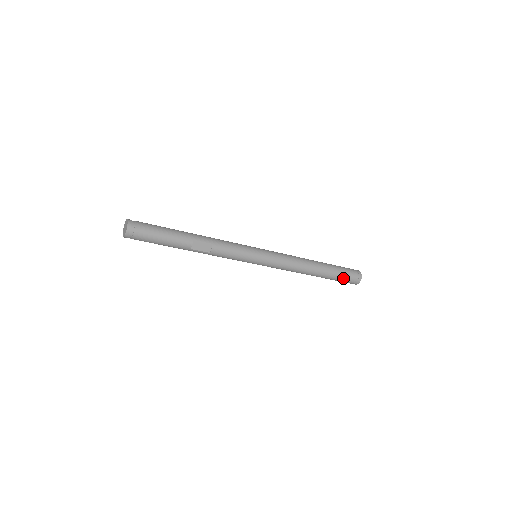
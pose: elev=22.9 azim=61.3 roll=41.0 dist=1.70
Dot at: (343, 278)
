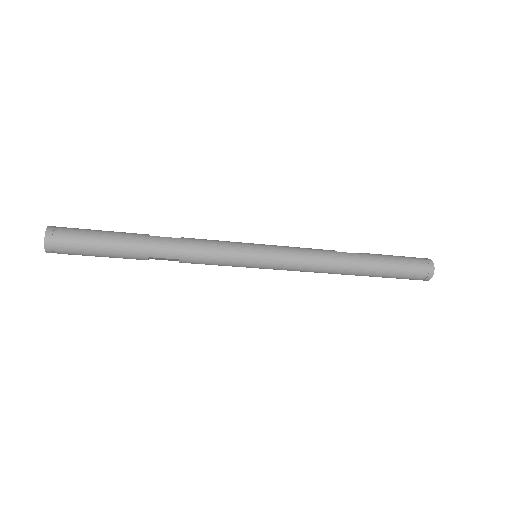
Dot at: (397, 278)
